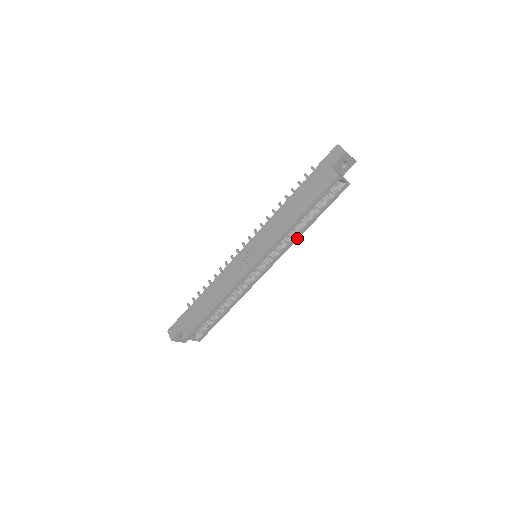
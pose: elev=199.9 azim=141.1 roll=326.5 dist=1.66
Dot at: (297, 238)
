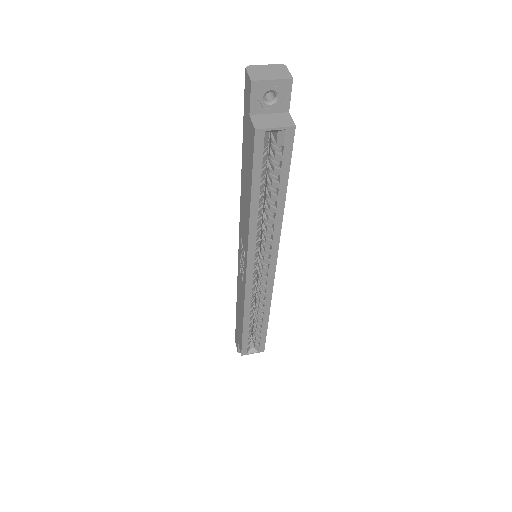
Dot at: (279, 227)
